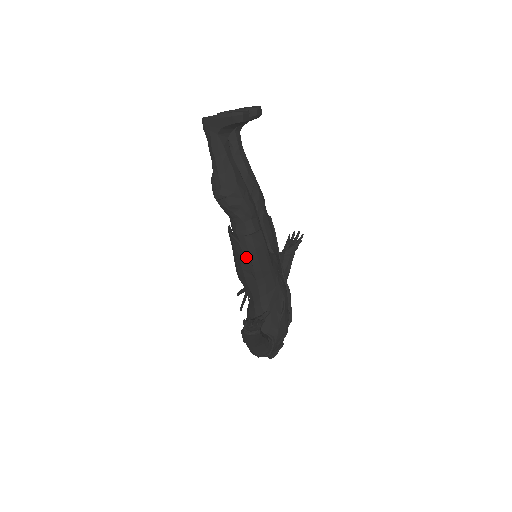
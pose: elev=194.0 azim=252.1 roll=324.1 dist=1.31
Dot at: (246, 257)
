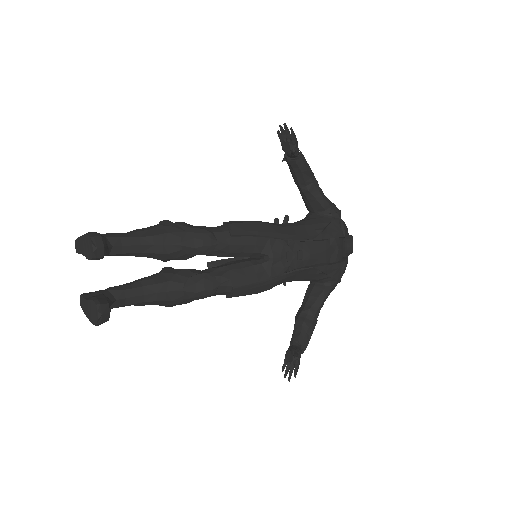
Dot at: occluded
